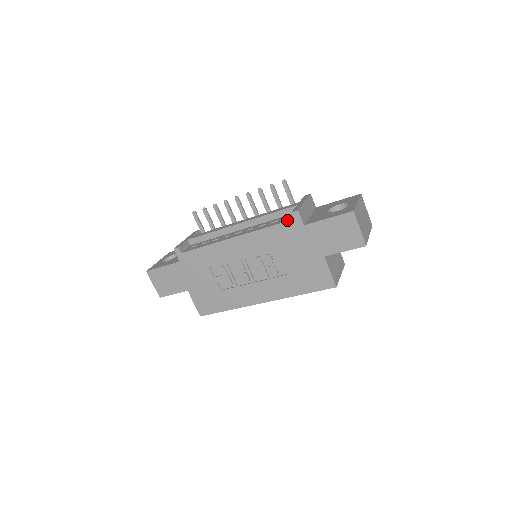
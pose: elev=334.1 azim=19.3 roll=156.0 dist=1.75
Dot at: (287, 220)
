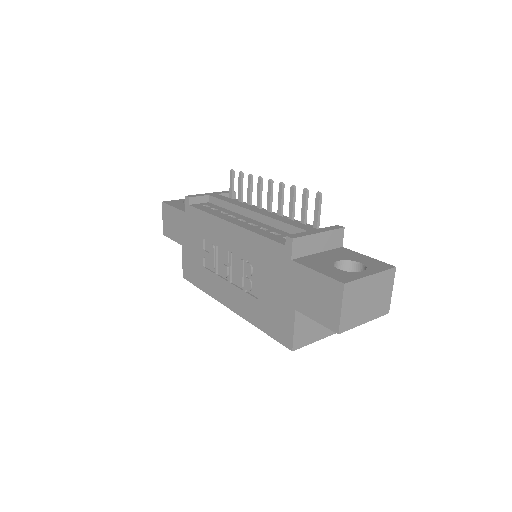
Dot at: (281, 241)
